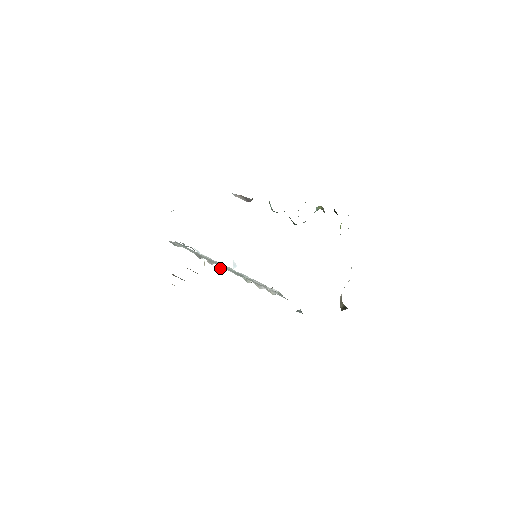
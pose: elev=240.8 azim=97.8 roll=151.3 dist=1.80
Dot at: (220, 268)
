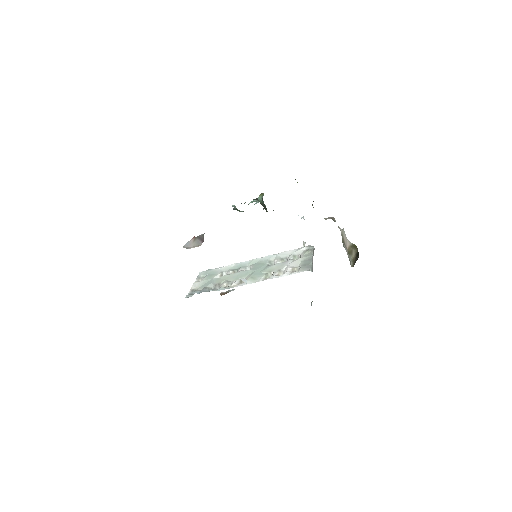
Dot at: occluded
